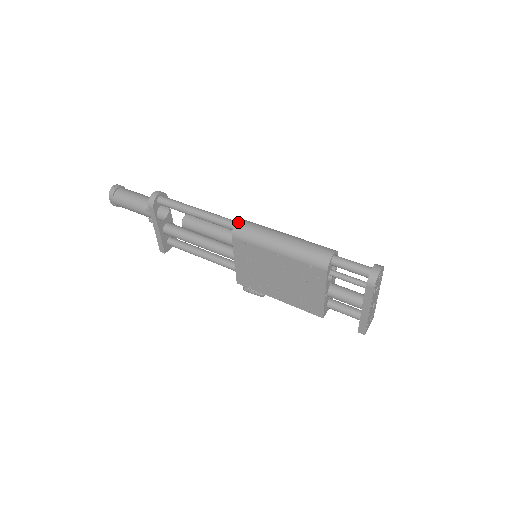
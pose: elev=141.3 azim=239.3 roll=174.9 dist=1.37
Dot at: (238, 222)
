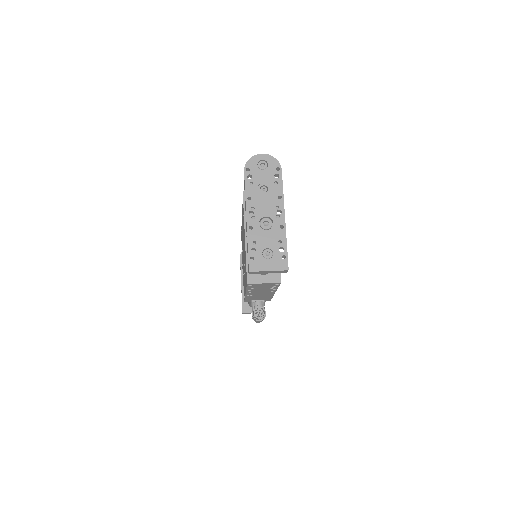
Dot at: occluded
